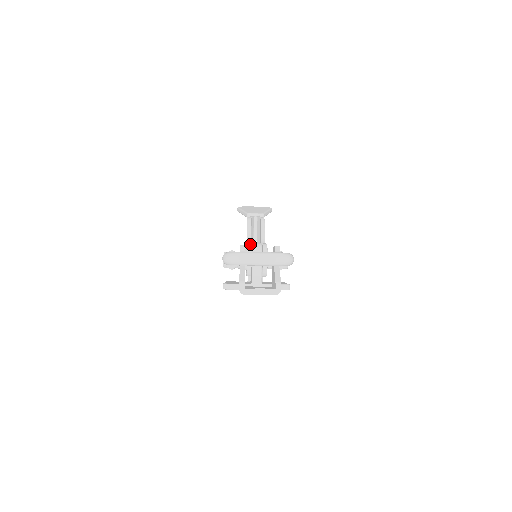
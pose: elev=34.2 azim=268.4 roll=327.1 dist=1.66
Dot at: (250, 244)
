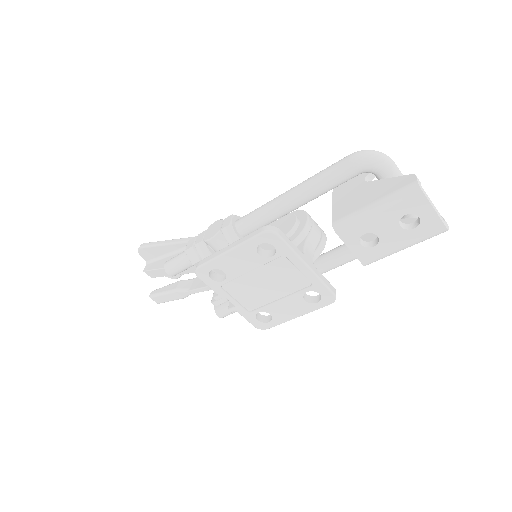
Dot at: occluded
